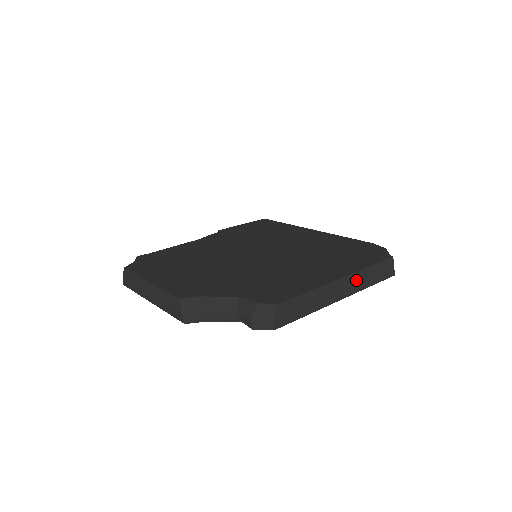
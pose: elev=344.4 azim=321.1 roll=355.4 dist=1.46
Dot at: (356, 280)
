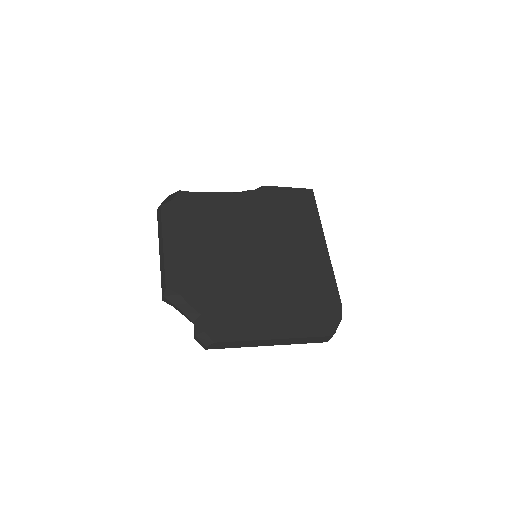
Dot at: (289, 341)
